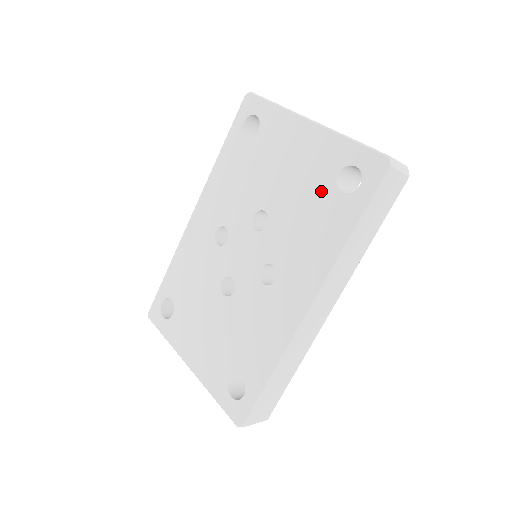
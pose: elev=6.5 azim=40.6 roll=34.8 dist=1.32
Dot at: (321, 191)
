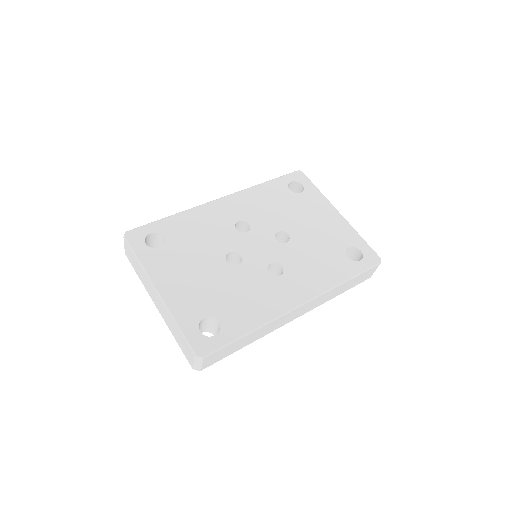
Dot at: (335, 248)
